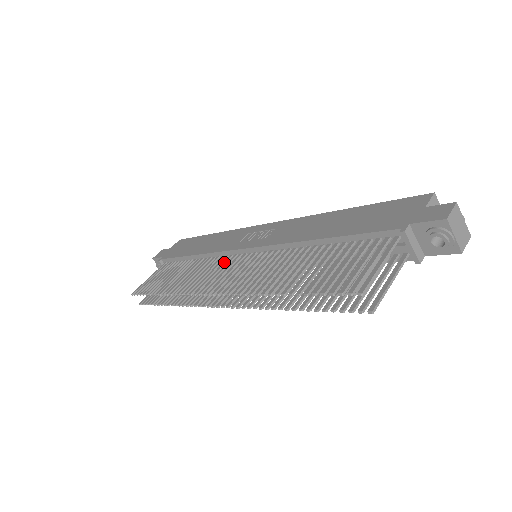
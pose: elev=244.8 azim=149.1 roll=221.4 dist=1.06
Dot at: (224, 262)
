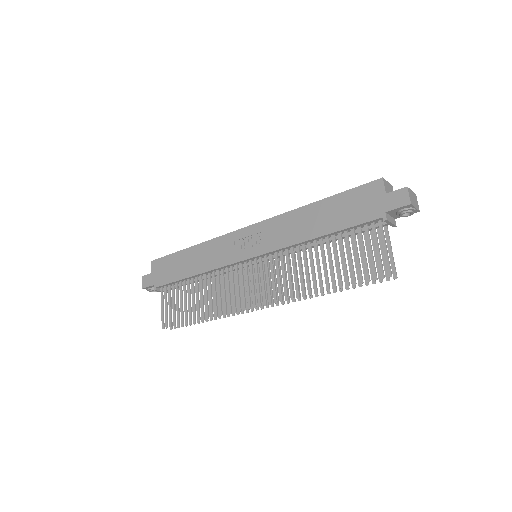
Dot at: (236, 274)
